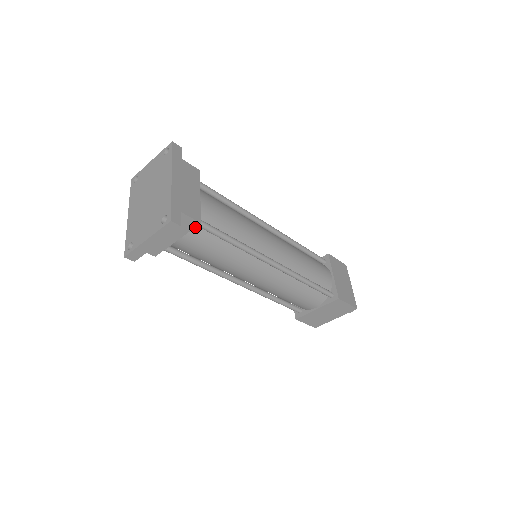
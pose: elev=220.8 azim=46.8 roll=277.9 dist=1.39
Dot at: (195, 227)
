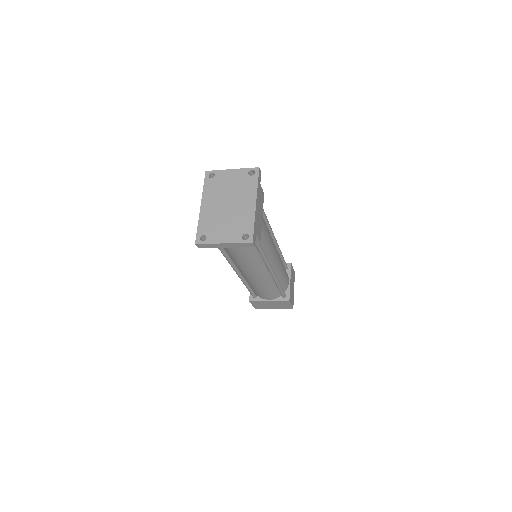
Dot at: occluded
